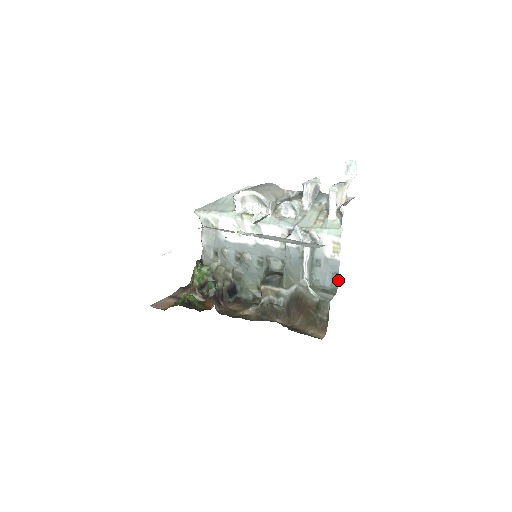
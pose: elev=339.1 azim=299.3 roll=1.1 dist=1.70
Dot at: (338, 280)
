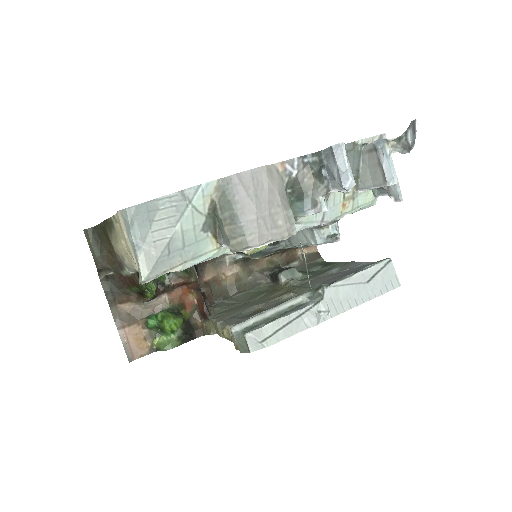
Dot at: occluded
